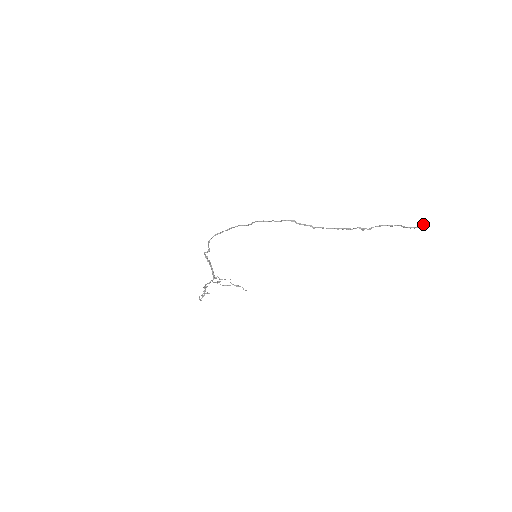
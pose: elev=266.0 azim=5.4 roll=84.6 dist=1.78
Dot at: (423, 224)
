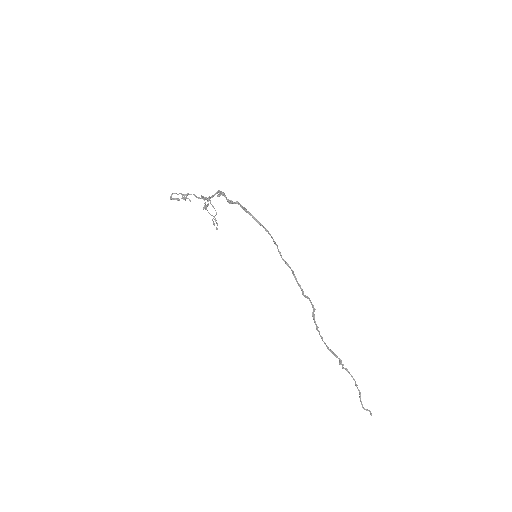
Dot at: occluded
